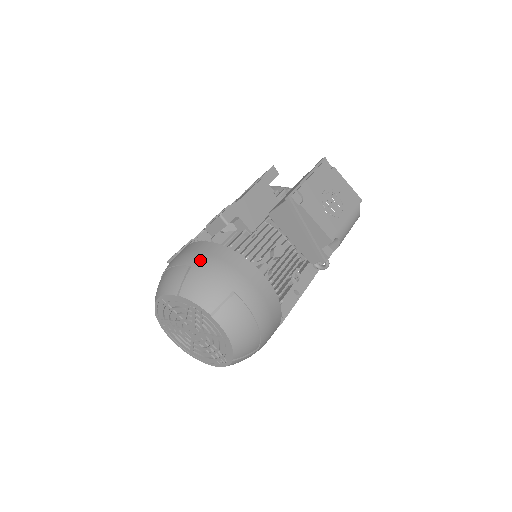
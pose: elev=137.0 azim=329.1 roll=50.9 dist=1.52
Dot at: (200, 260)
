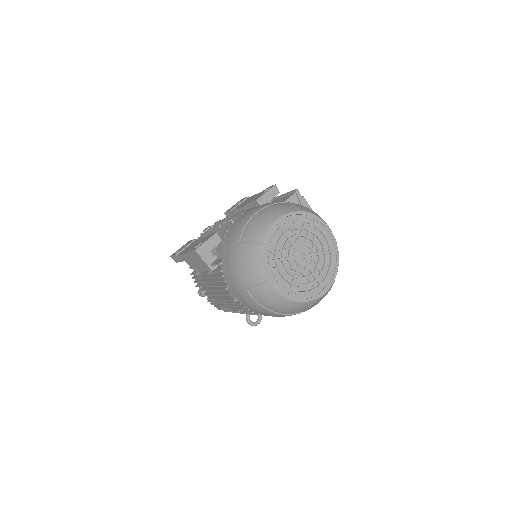
Dot at: occluded
